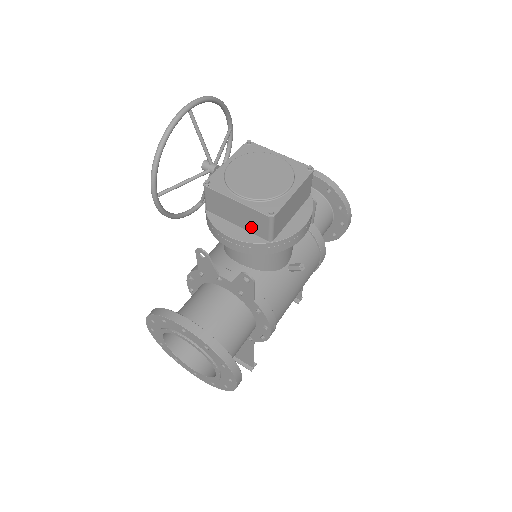
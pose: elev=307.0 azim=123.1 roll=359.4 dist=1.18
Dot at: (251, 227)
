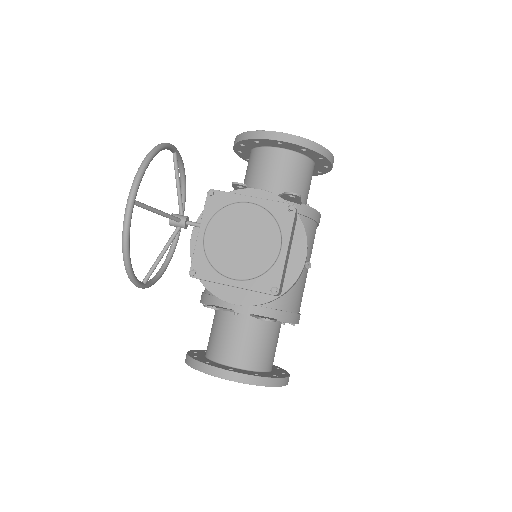
Dot at: (255, 291)
